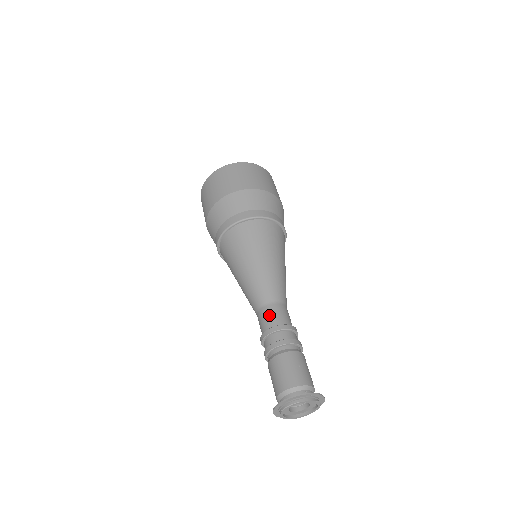
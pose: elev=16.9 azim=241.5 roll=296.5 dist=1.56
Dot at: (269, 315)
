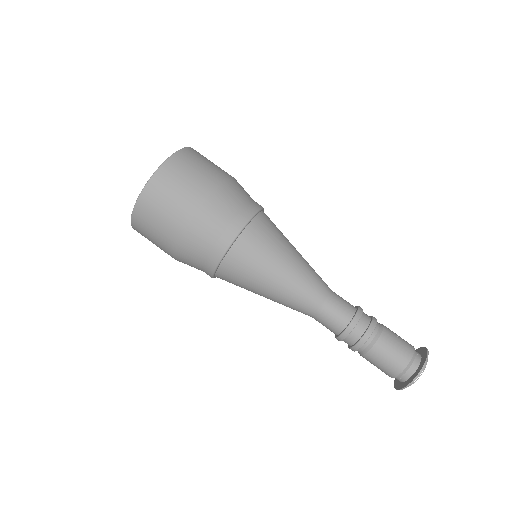
Dot at: (338, 309)
